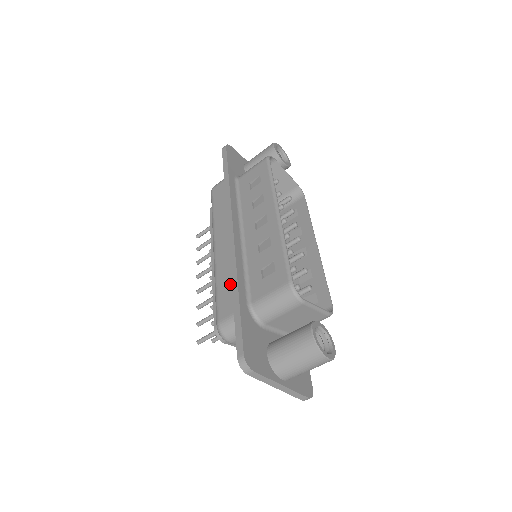
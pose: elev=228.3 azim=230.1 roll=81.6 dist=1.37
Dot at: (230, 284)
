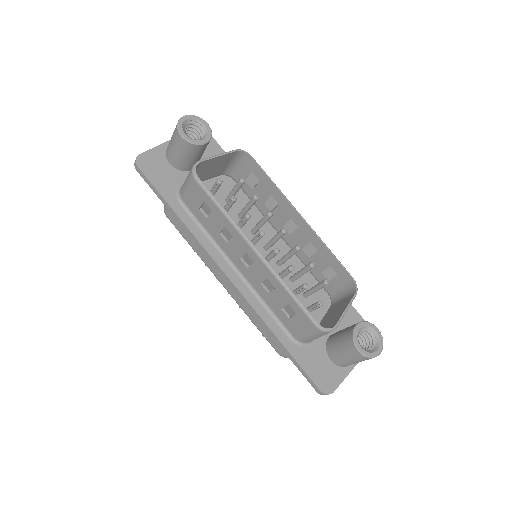
Dot at: occluded
